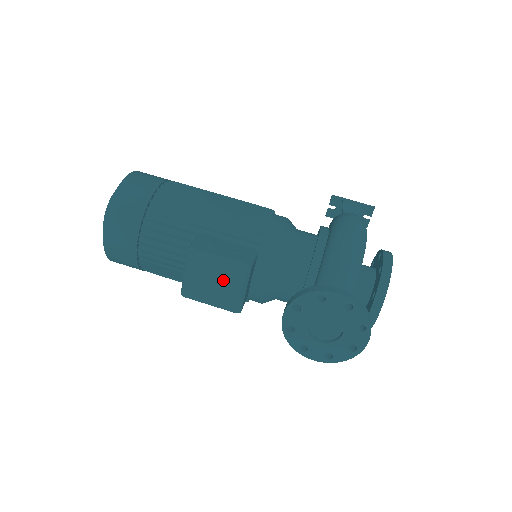
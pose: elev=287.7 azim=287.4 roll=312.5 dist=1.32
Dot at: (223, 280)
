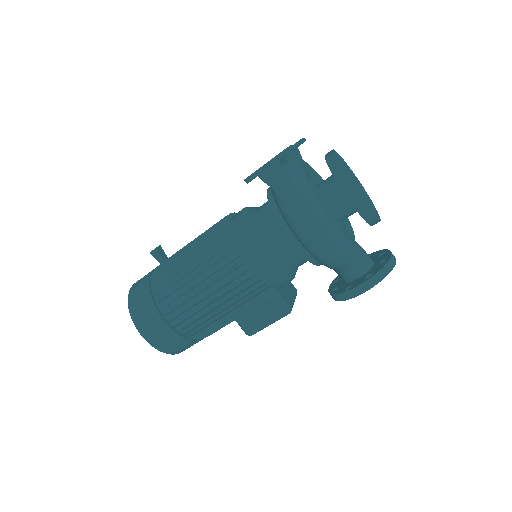
Dot at: occluded
